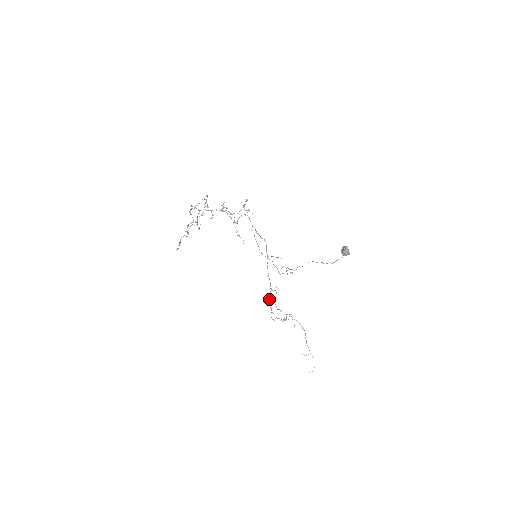
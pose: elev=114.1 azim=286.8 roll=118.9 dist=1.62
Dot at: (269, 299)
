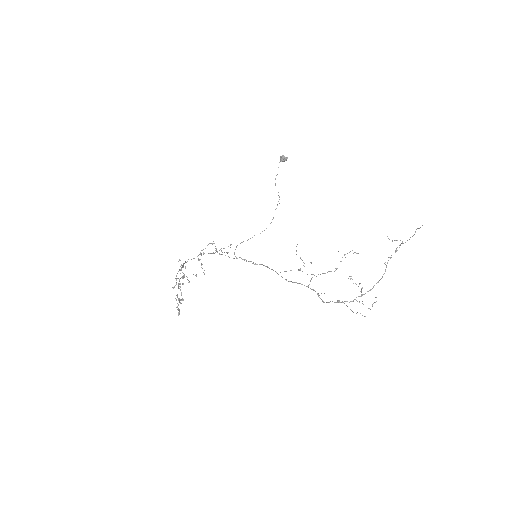
Dot at: occluded
